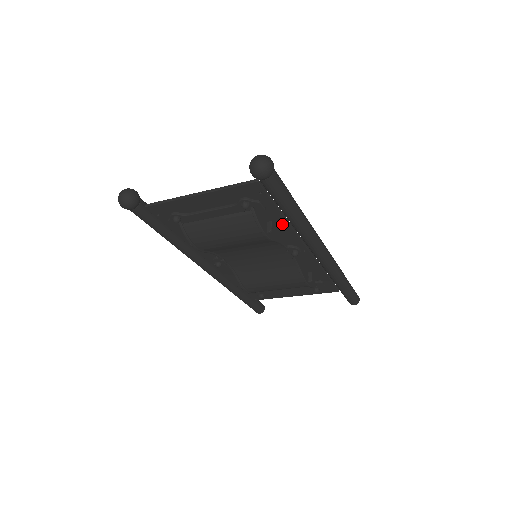
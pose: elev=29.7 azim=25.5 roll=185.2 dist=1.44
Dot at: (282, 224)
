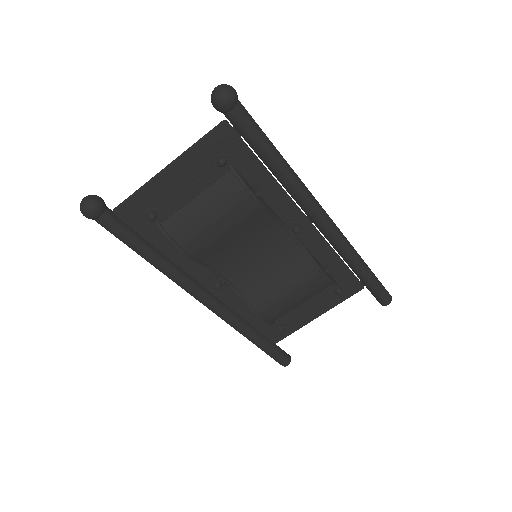
Dot at: (270, 186)
